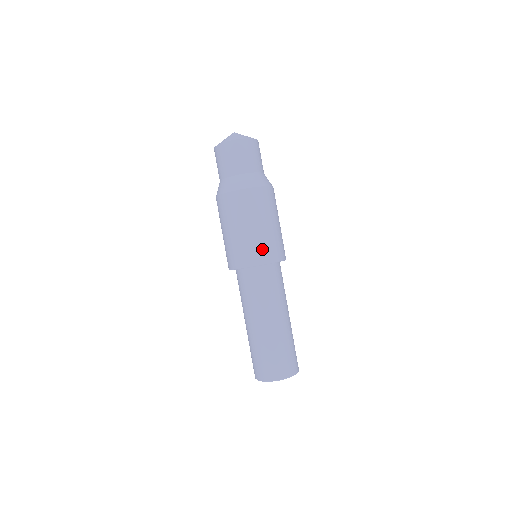
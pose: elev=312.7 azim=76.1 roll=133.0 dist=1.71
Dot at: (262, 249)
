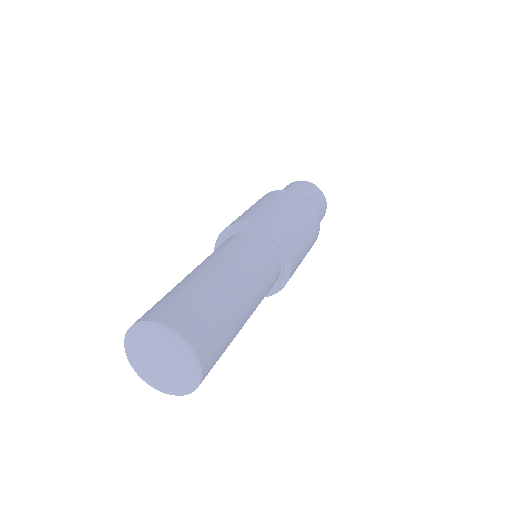
Dot at: (266, 217)
